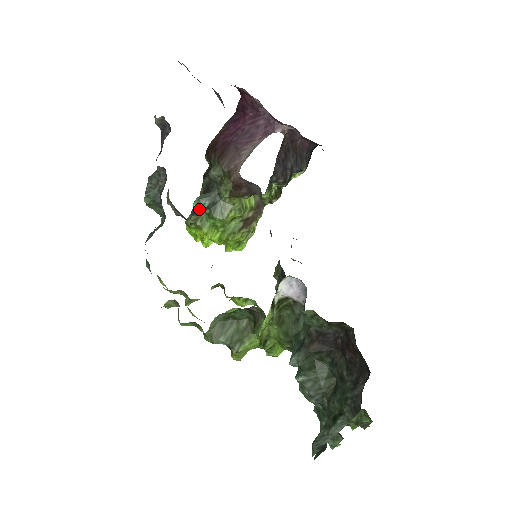
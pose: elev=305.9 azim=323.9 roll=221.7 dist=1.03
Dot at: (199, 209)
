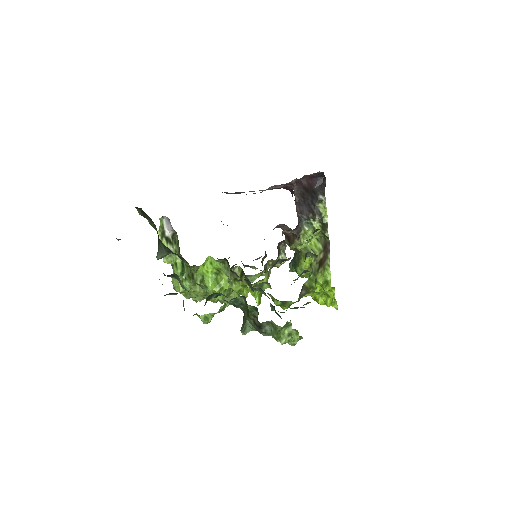
Dot at: (292, 271)
